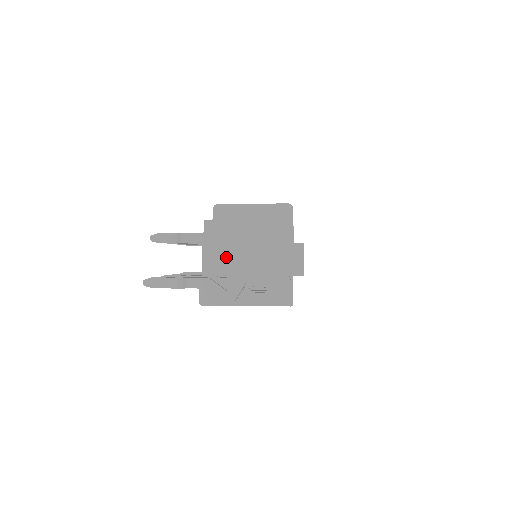
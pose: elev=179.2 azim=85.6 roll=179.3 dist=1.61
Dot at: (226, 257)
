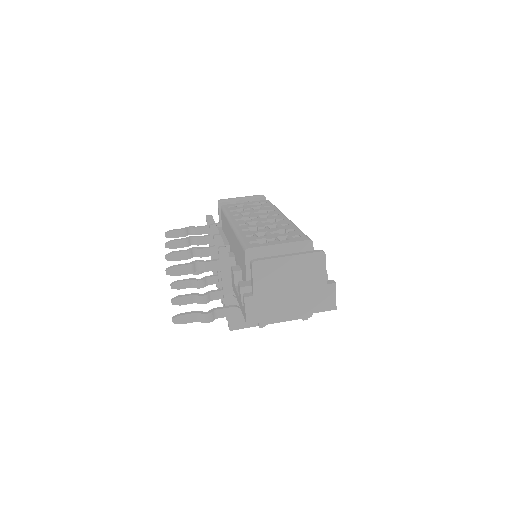
Dot at: (268, 306)
